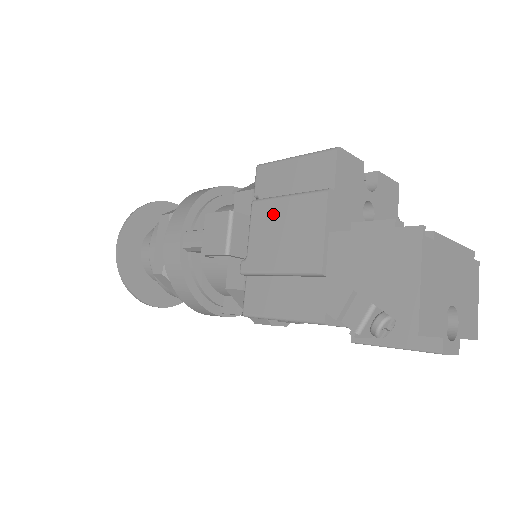
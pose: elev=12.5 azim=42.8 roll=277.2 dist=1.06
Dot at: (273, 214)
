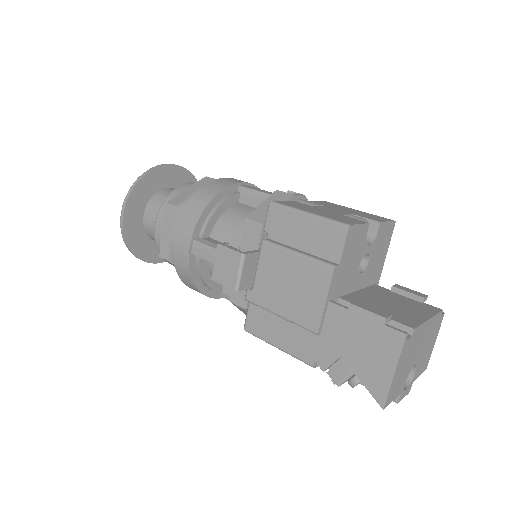
Dot at: (281, 264)
